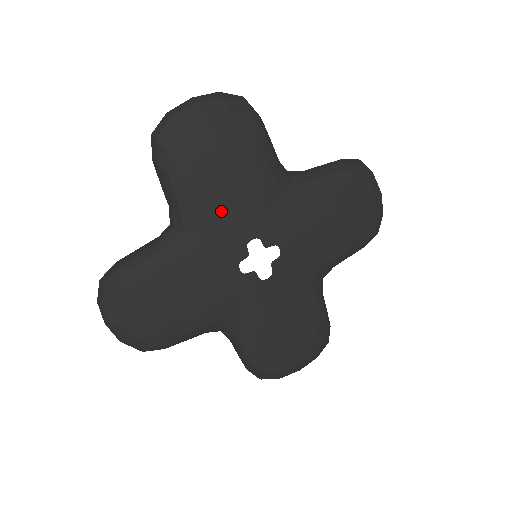
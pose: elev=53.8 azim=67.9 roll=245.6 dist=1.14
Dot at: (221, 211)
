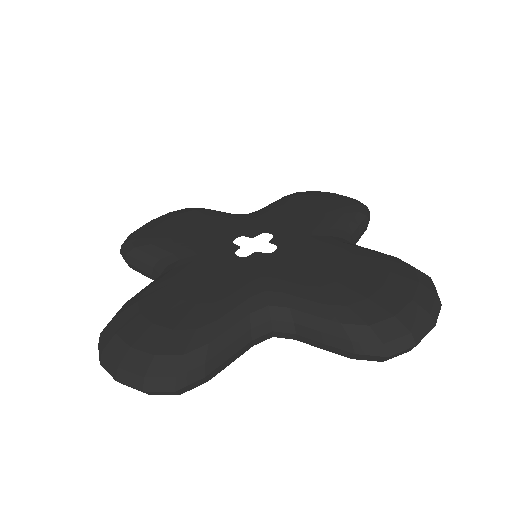
Dot at: (192, 239)
